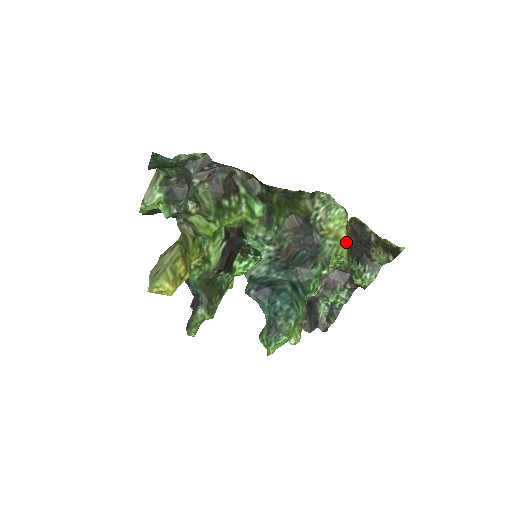
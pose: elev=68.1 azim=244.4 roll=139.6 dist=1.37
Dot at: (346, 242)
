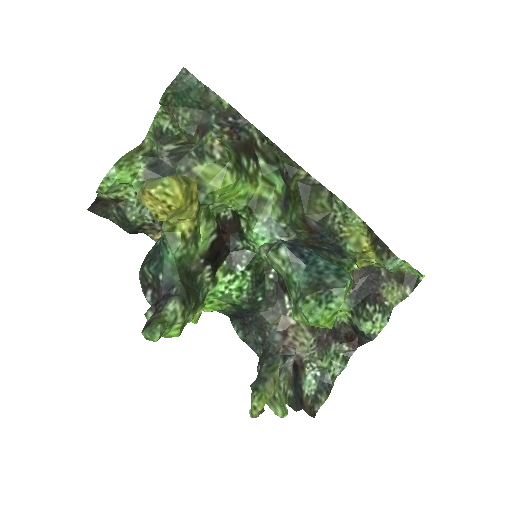
Dot at: (369, 250)
